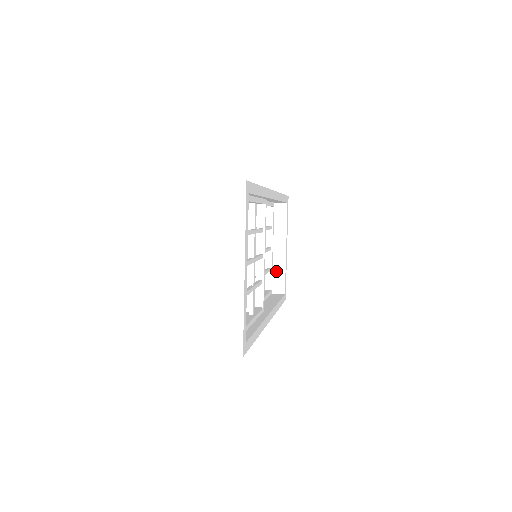
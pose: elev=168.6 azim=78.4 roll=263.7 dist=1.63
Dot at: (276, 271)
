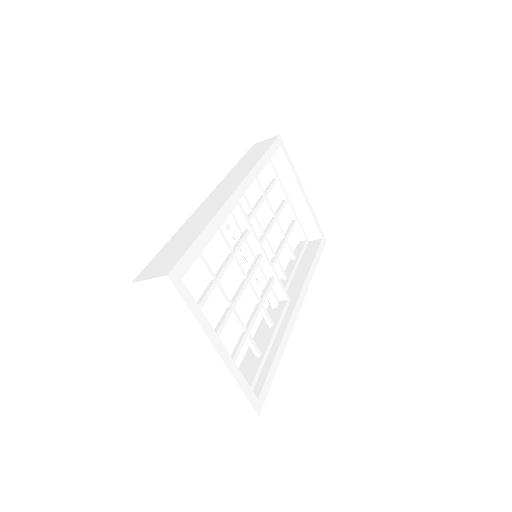
Dot at: (303, 219)
